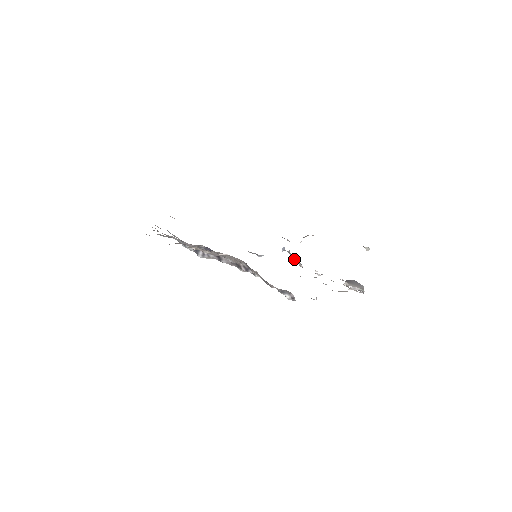
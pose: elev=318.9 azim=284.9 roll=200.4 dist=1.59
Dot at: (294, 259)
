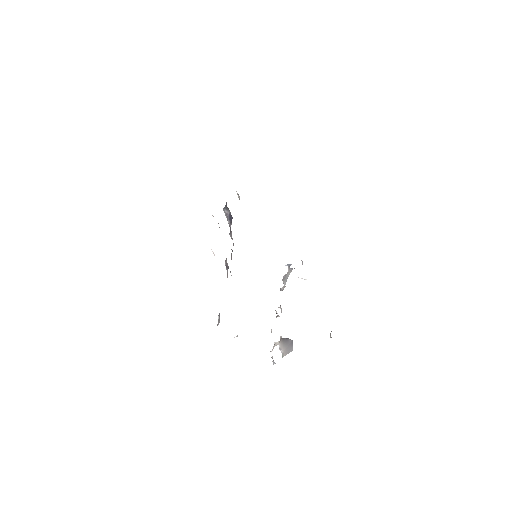
Dot at: (286, 279)
